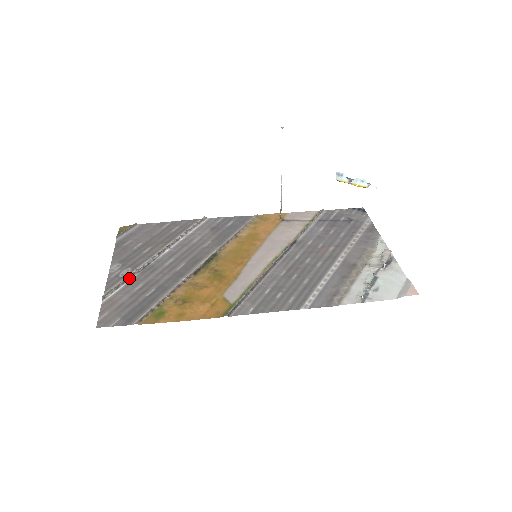
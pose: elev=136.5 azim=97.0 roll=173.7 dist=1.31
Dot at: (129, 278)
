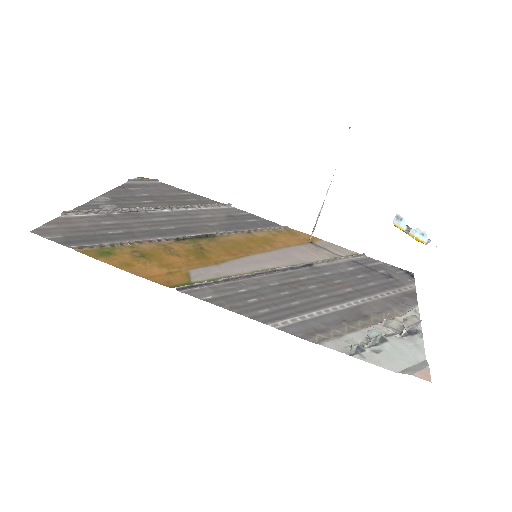
Dot at: (106, 211)
